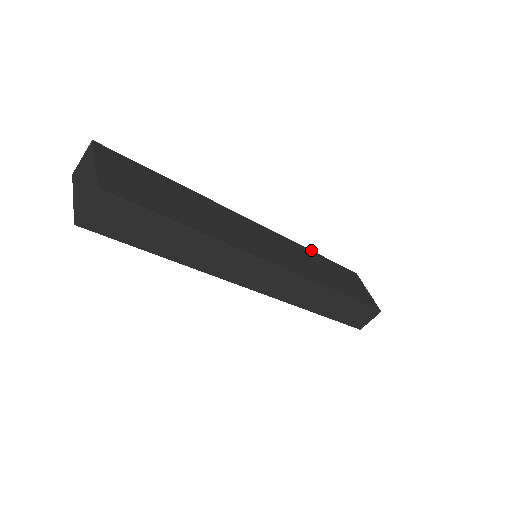
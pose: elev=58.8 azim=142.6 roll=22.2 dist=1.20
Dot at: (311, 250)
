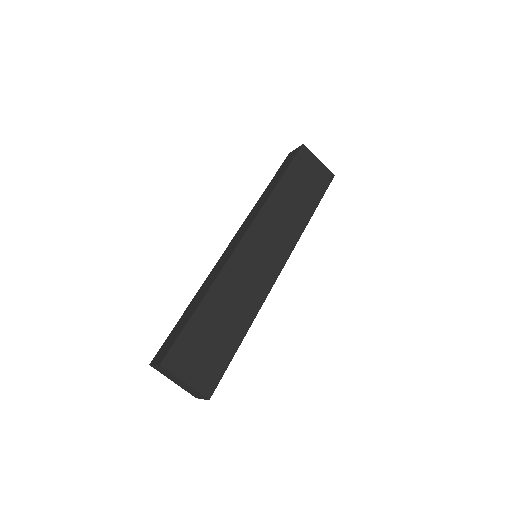
Dot at: (275, 187)
